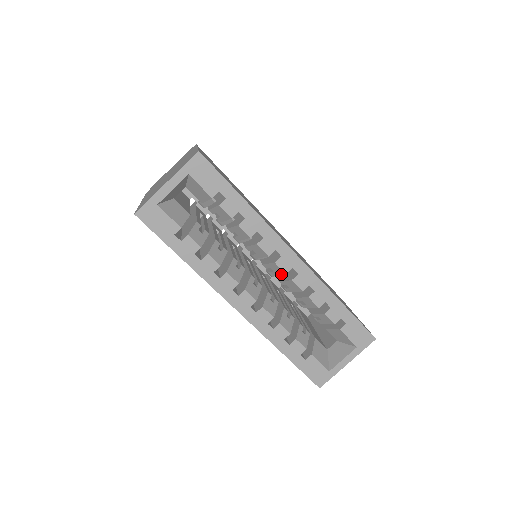
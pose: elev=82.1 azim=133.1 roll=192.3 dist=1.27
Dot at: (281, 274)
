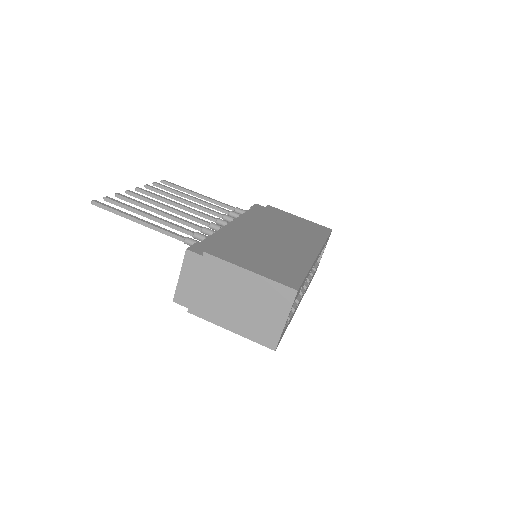
Dot at: occluded
